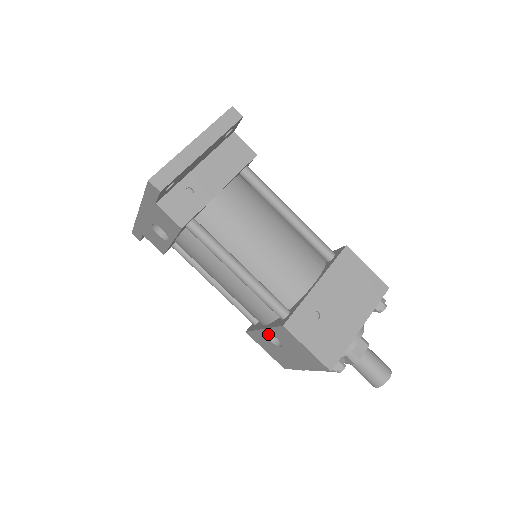
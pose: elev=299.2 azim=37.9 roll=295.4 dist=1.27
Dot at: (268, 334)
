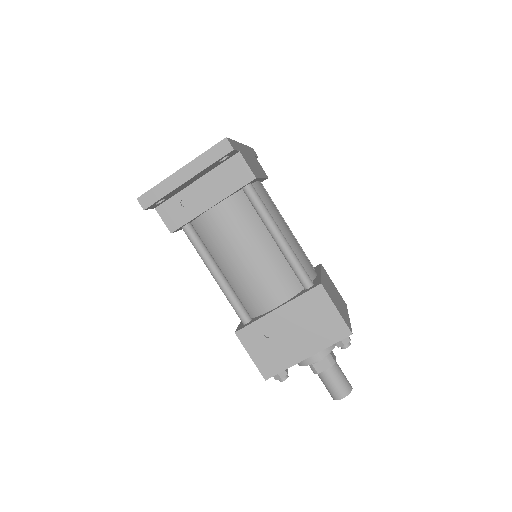
Dot at: occluded
